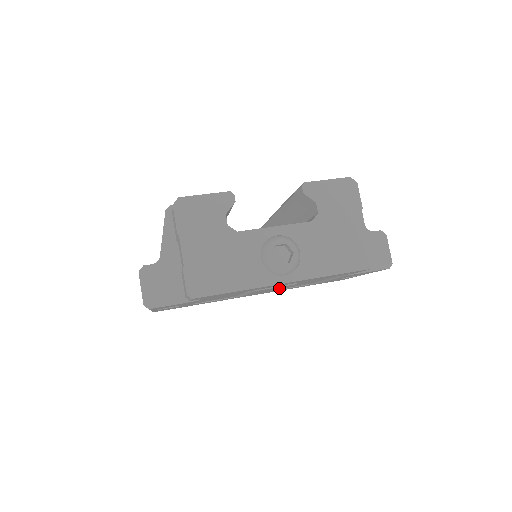
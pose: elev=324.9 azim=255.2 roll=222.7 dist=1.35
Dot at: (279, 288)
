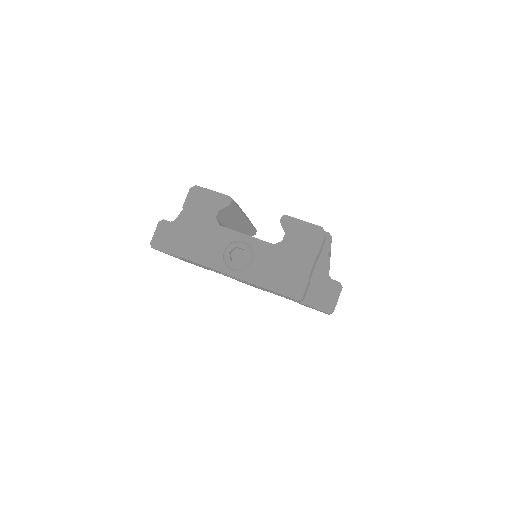
Dot at: occluded
